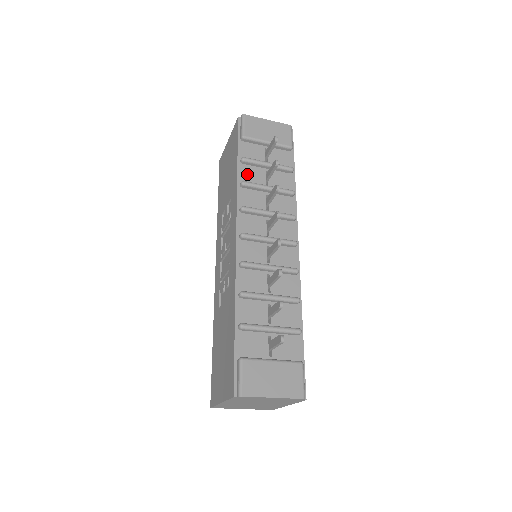
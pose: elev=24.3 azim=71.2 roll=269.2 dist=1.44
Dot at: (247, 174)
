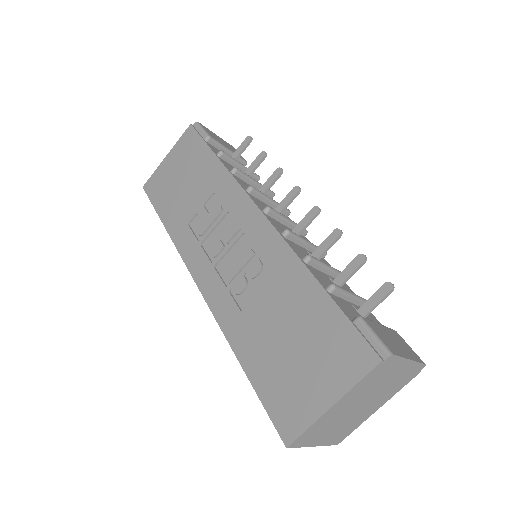
Dot at: (229, 167)
